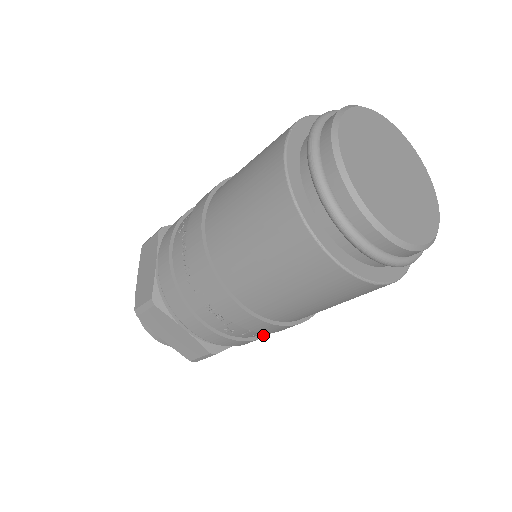
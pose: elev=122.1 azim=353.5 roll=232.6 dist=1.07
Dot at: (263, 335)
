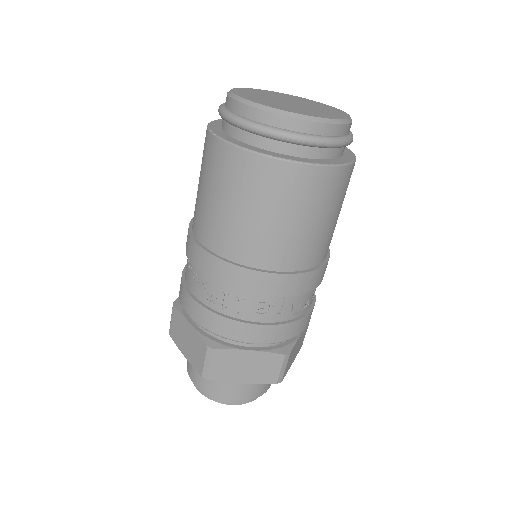
Dot at: (255, 323)
